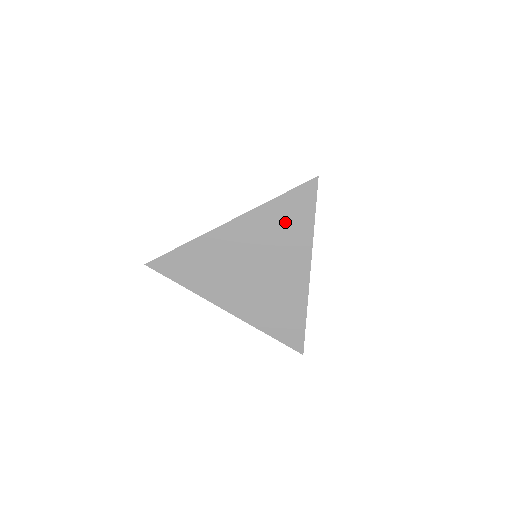
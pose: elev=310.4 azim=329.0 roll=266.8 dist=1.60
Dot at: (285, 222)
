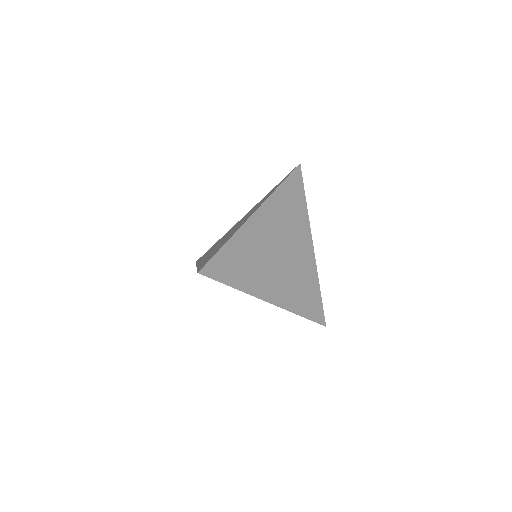
Dot at: (290, 205)
